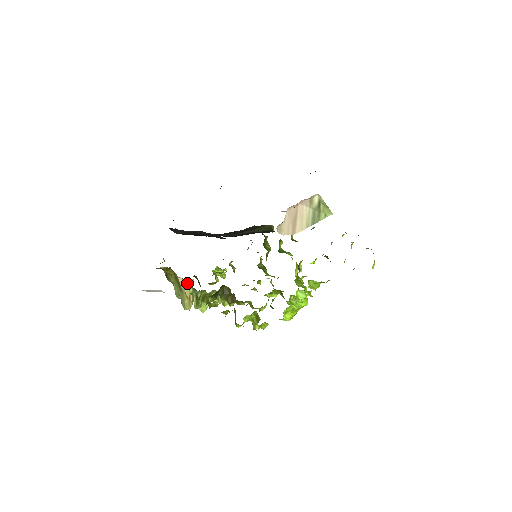
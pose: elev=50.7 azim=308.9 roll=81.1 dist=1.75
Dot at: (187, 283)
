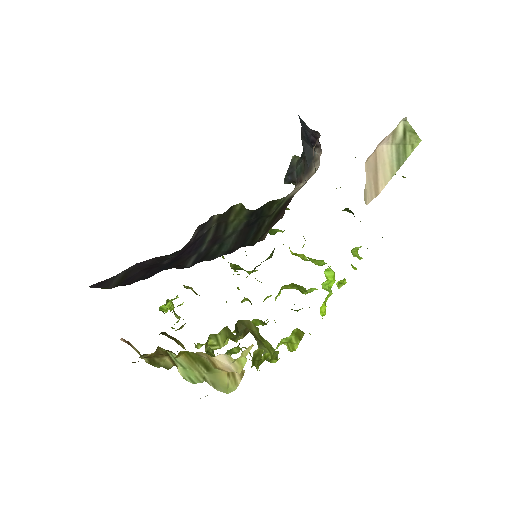
Dot at: occluded
